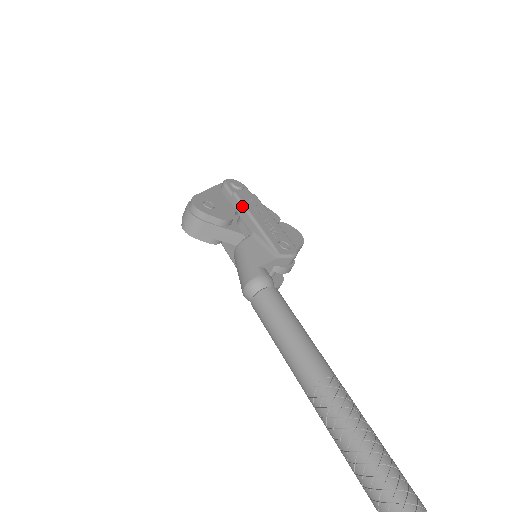
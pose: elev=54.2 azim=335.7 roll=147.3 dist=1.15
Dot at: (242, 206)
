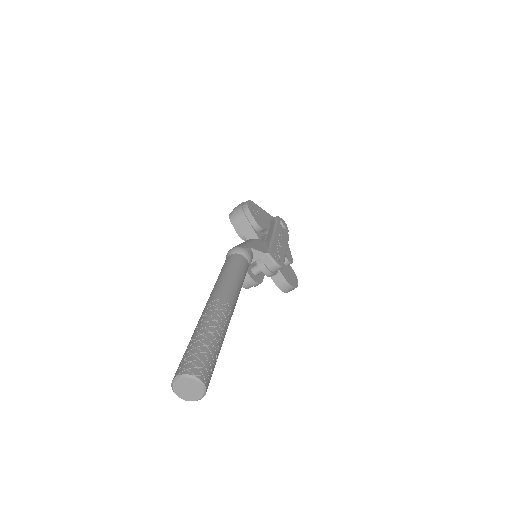
Dot at: (274, 227)
